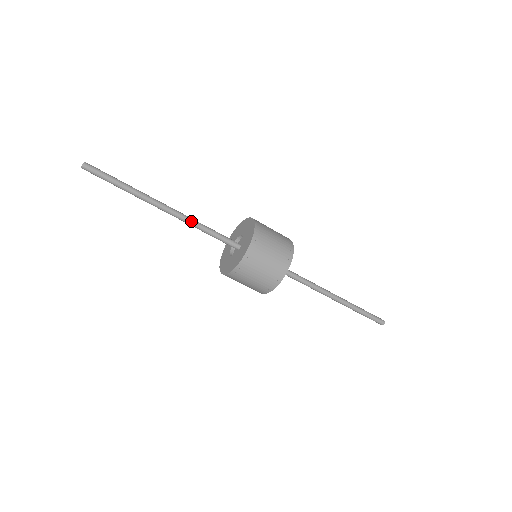
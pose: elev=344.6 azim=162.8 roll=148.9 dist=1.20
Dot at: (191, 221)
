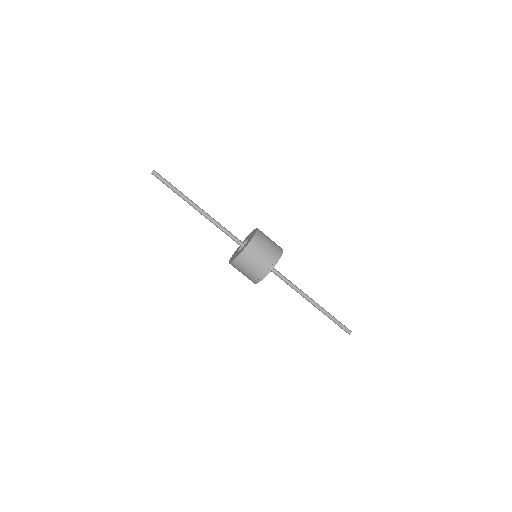
Dot at: (215, 220)
